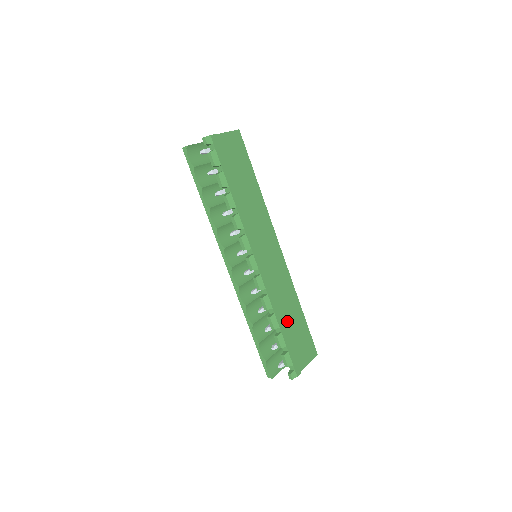
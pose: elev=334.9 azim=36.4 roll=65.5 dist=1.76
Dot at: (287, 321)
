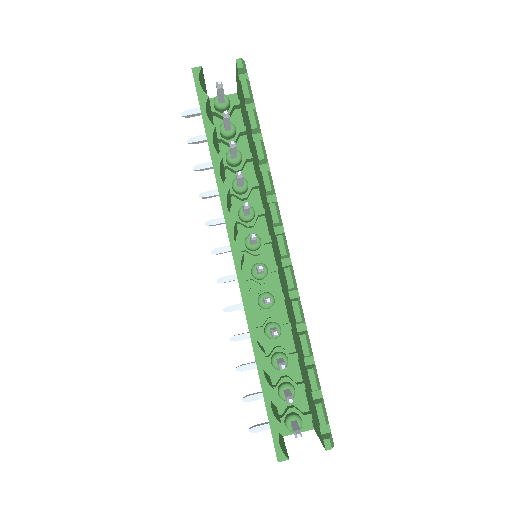
Dot at: occluded
